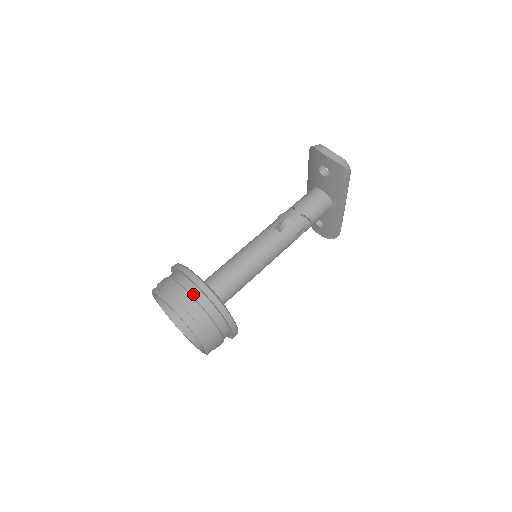
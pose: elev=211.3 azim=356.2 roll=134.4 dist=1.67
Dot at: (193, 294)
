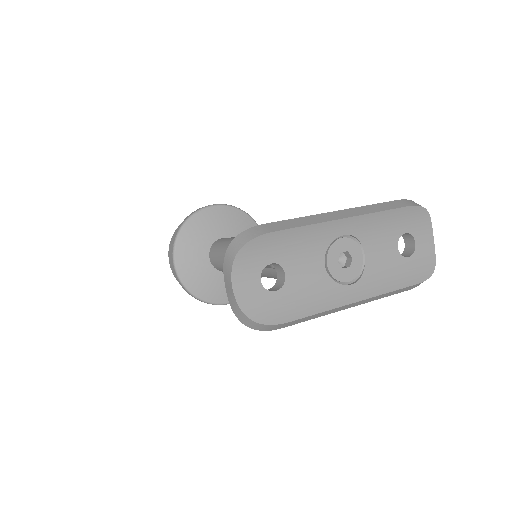
Dot at: occluded
